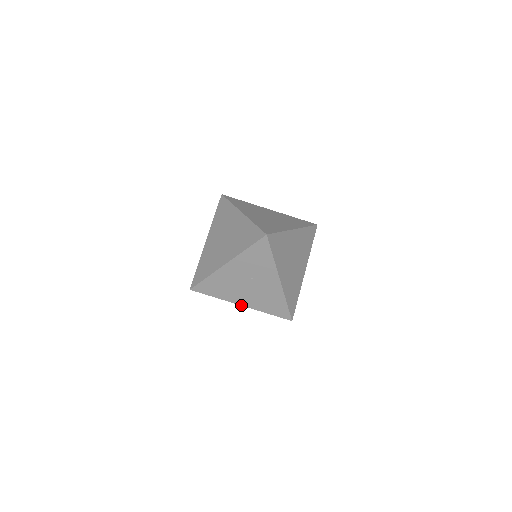
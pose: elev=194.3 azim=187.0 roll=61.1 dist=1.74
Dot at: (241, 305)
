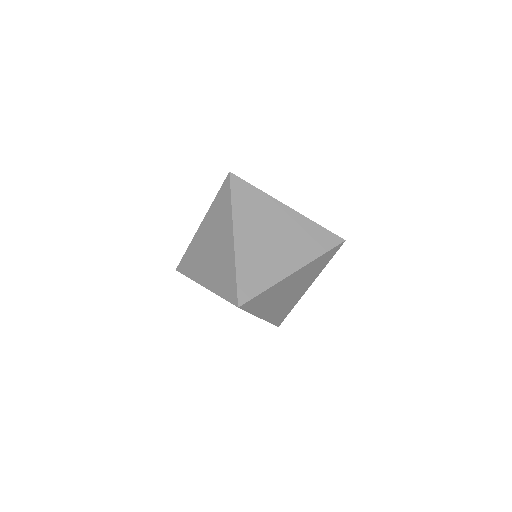
Dot at: occluded
